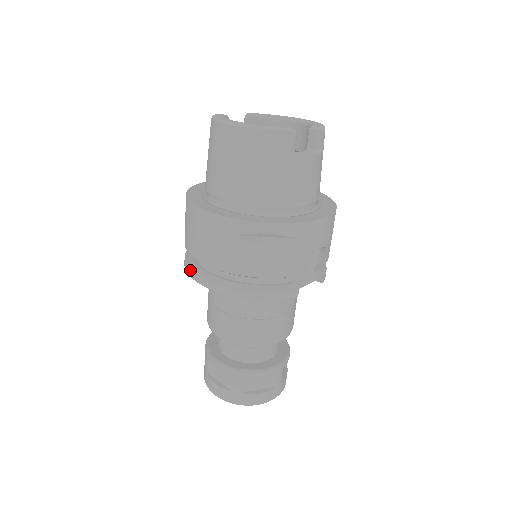
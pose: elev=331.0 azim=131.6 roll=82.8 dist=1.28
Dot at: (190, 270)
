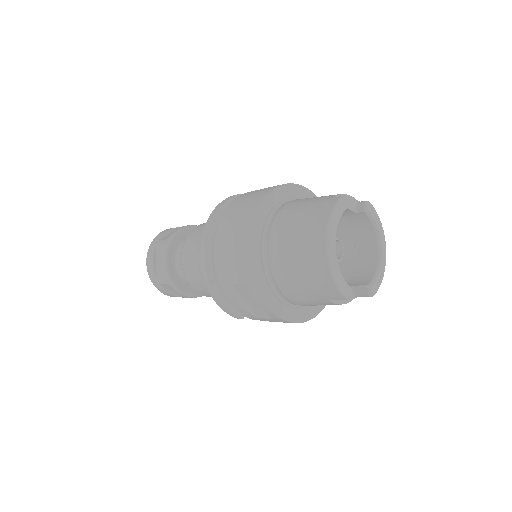
Dot at: (206, 234)
